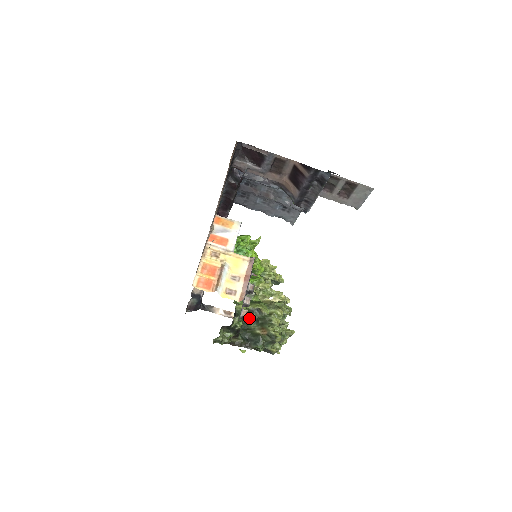
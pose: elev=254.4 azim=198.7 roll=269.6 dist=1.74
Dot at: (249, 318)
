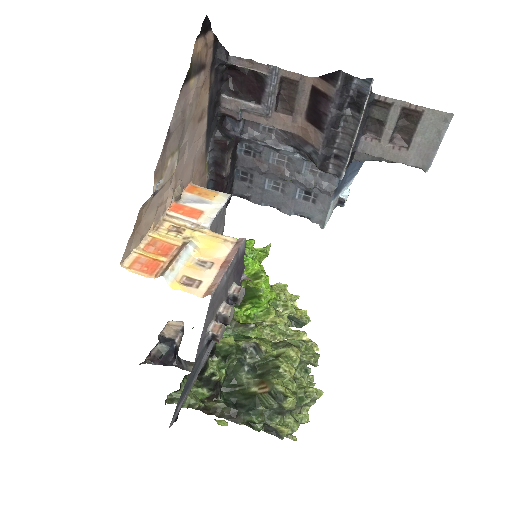
Dot at: (239, 362)
